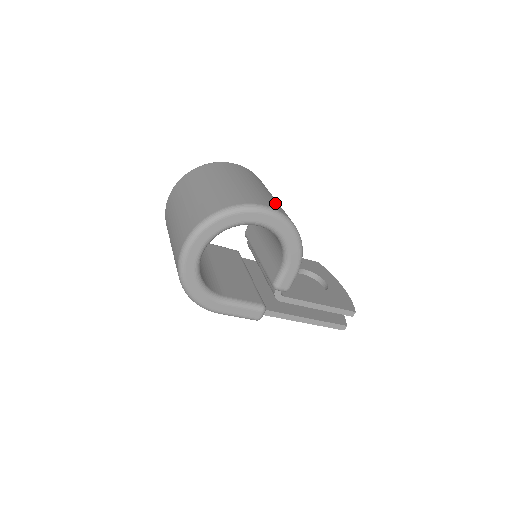
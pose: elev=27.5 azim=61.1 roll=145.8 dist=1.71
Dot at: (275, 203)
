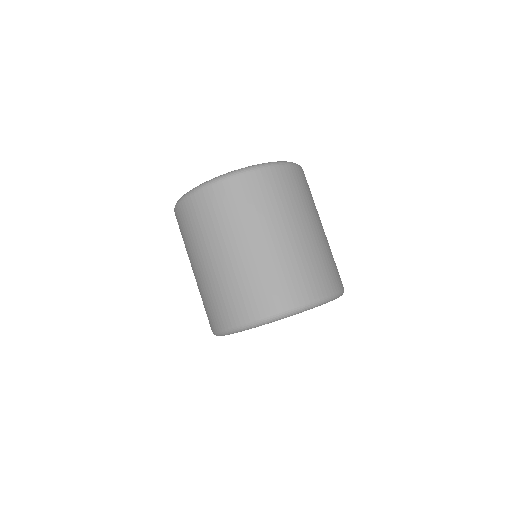
Dot at: occluded
